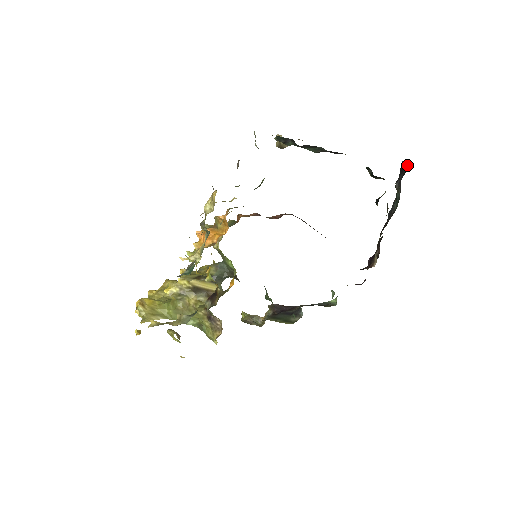
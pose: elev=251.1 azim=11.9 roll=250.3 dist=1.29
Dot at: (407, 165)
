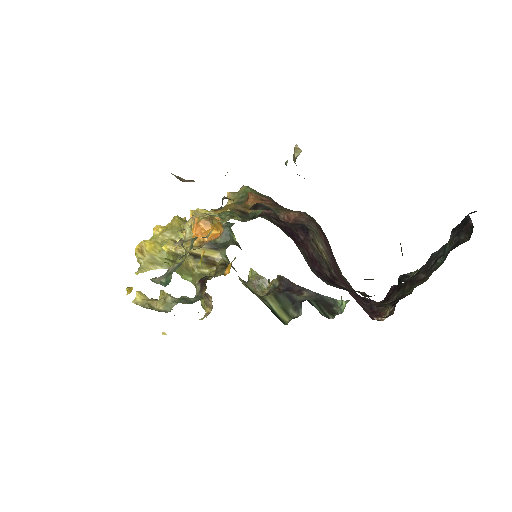
Dot at: (470, 228)
